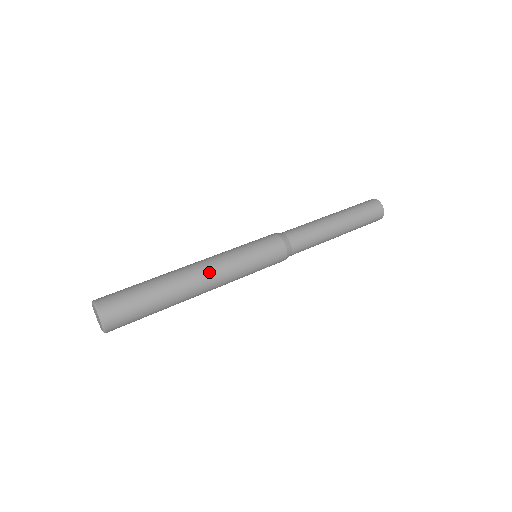
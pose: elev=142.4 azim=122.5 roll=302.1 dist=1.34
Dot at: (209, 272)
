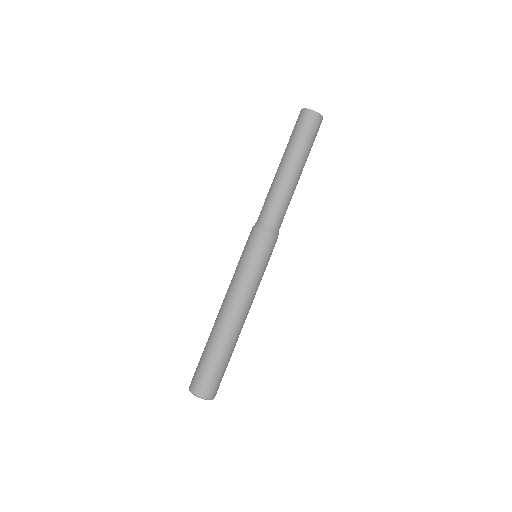
Dot at: (242, 309)
